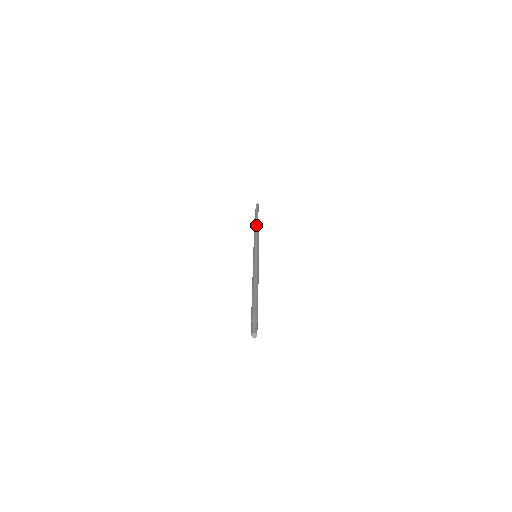
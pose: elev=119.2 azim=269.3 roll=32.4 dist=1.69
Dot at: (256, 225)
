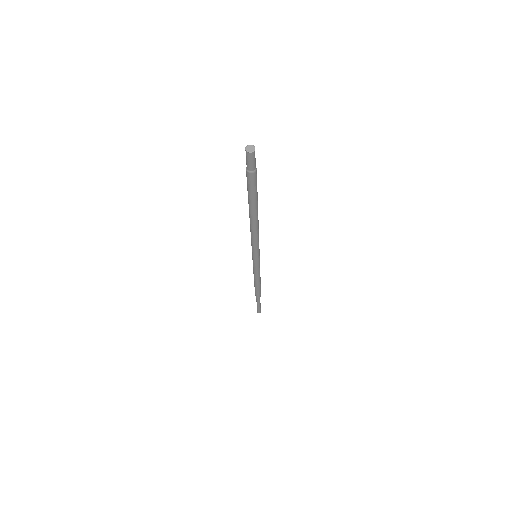
Dot at: occluded
